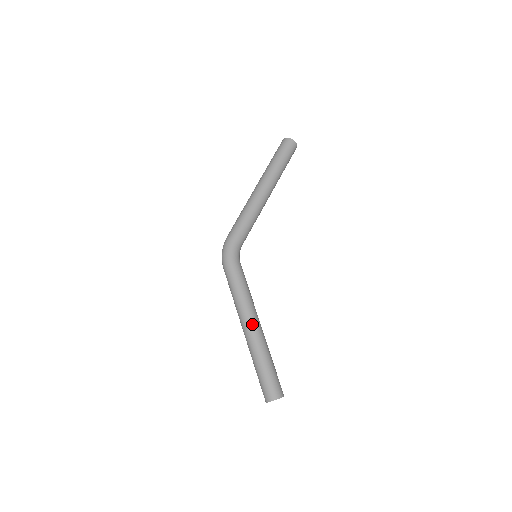
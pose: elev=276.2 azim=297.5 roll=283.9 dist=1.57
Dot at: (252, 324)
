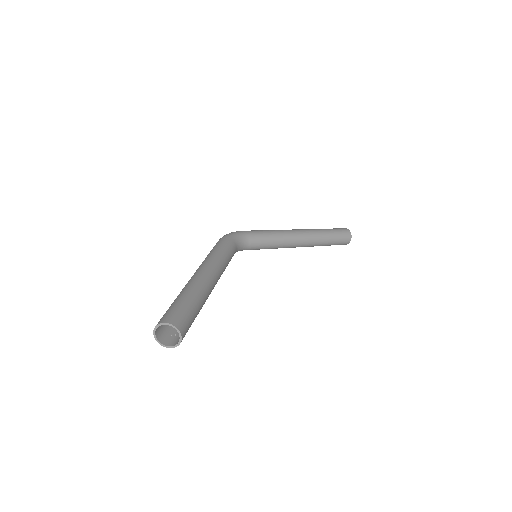
Dot at: (207, 270)
